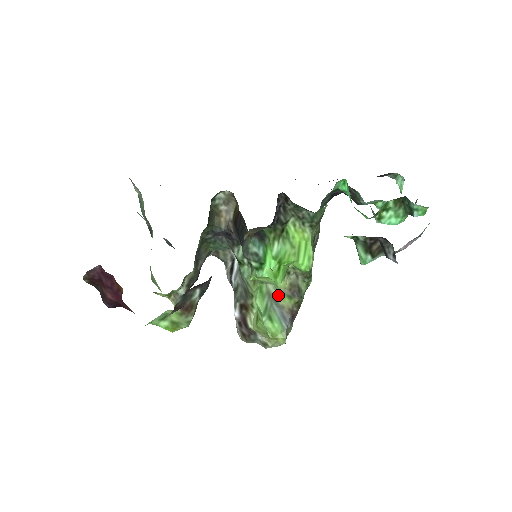
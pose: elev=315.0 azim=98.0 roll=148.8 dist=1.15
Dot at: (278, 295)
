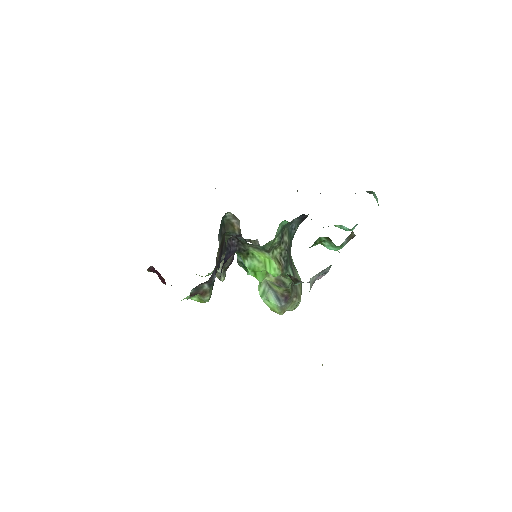
Dot at: (271, 284)
